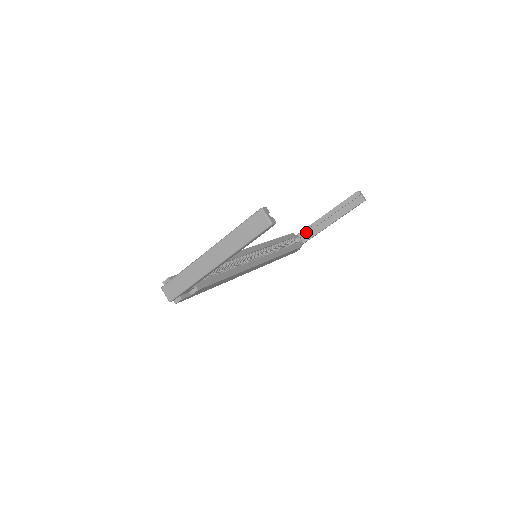
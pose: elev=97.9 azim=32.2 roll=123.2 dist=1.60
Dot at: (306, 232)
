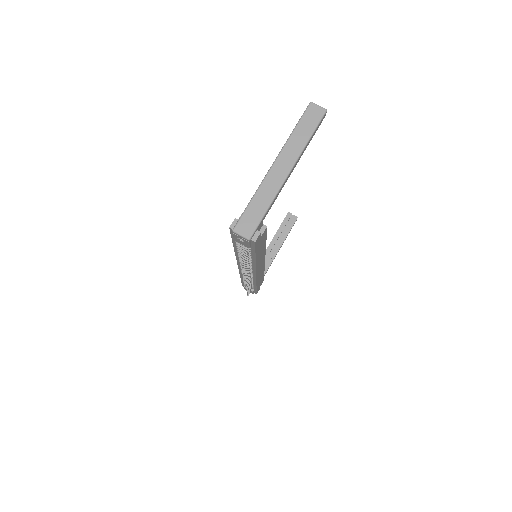
Dot at: occluded
